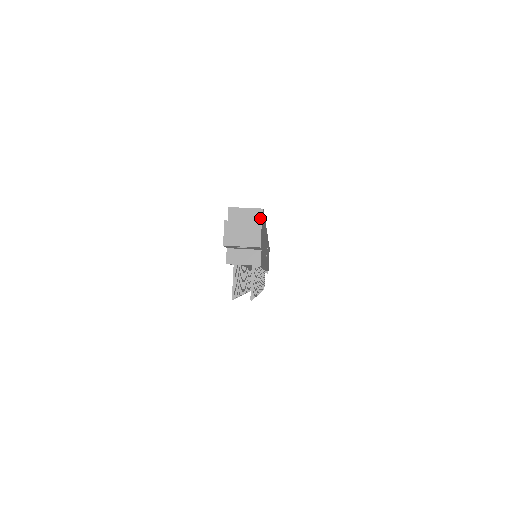
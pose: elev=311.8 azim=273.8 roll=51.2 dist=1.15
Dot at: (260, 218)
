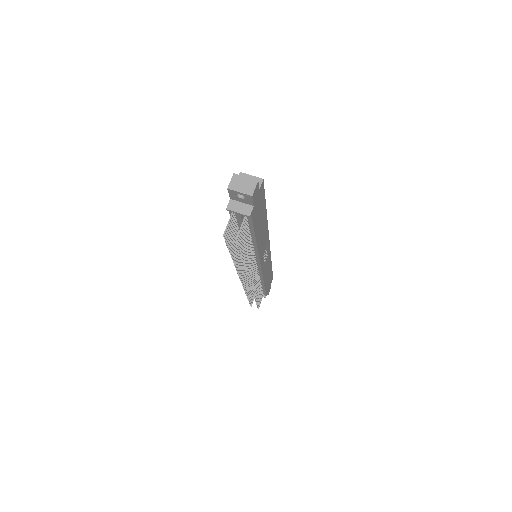
Dot at: (259, 184)
